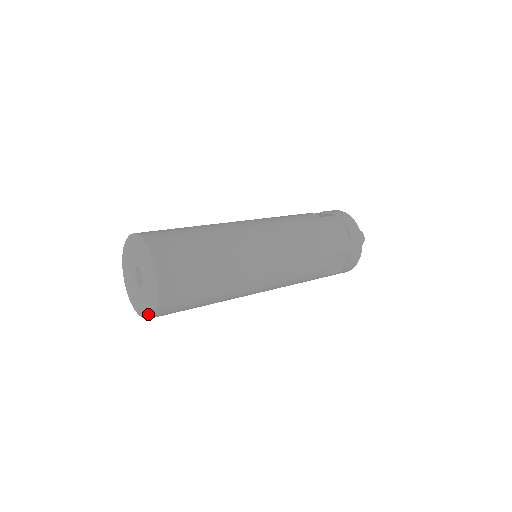
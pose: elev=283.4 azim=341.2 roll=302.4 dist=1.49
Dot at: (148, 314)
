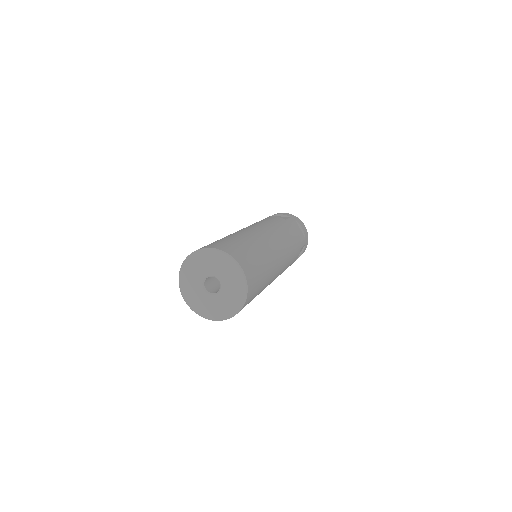
Dot at: (197, 311)
